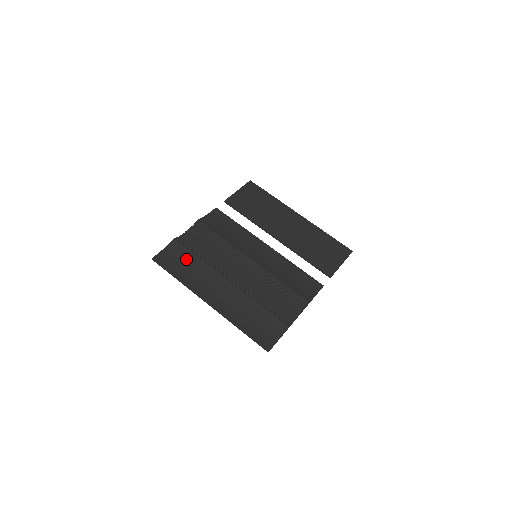
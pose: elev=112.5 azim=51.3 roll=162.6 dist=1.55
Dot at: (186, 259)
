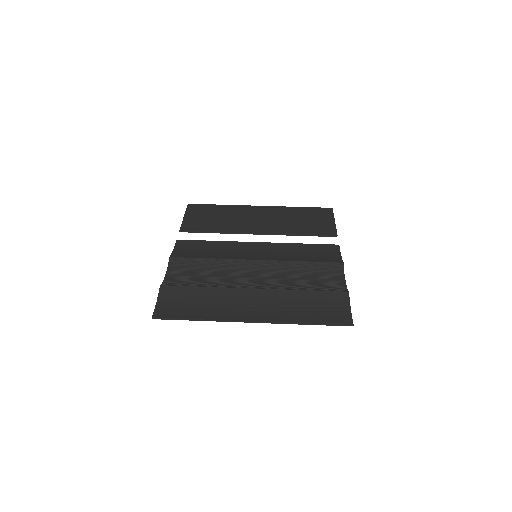
Dot at: (190, 296)
